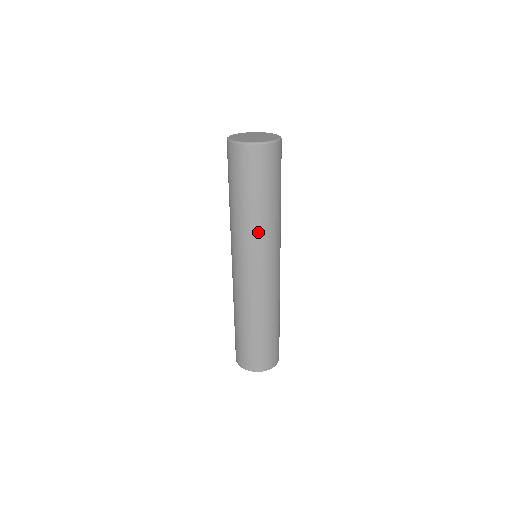
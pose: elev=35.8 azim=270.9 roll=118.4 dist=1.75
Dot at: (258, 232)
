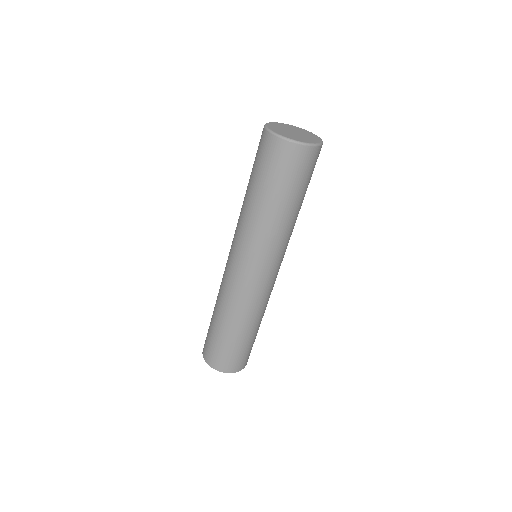
Dot at: (271, 235)
